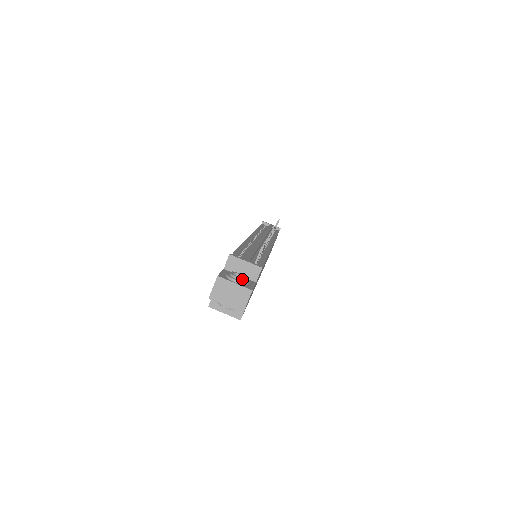
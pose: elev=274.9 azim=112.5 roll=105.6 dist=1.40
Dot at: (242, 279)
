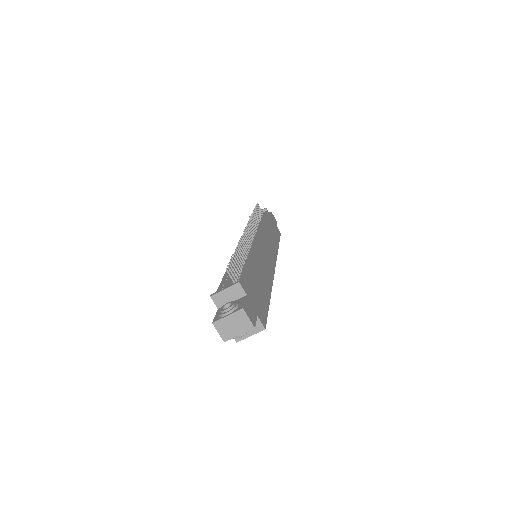
Dot at: (230, 307)
